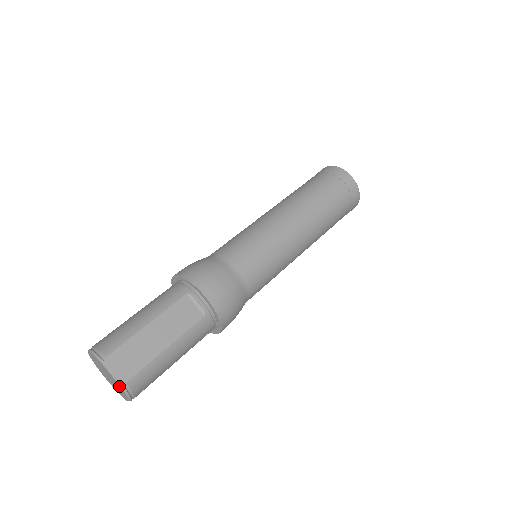
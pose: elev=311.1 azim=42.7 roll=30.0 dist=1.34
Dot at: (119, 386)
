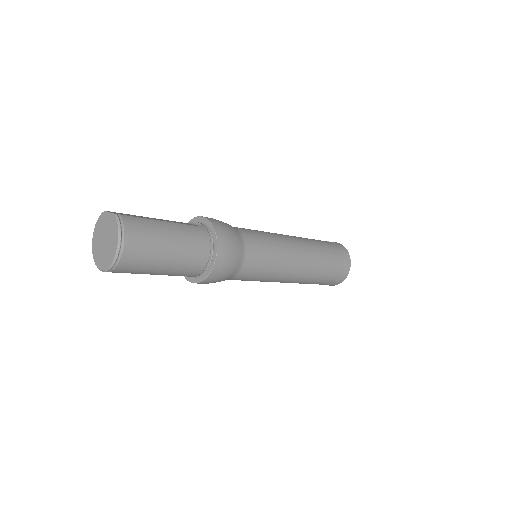
Dot at: (113, 221)
